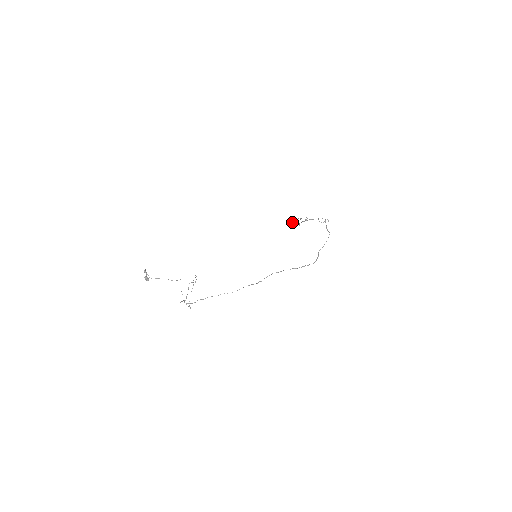
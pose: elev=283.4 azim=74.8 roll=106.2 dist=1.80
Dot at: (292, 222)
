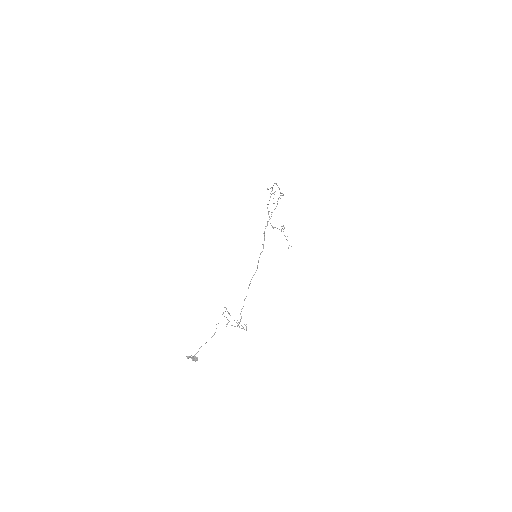
Dot at: (288, 248)
